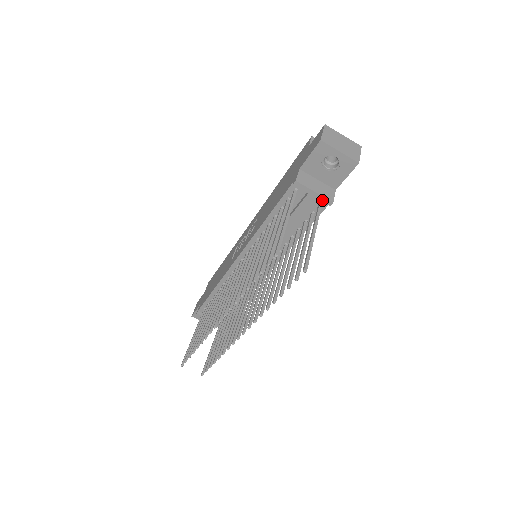
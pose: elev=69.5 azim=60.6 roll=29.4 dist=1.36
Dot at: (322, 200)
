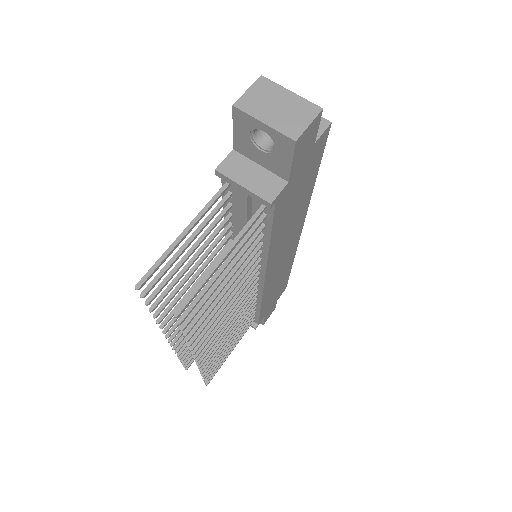
Dot at: (257, 199)
